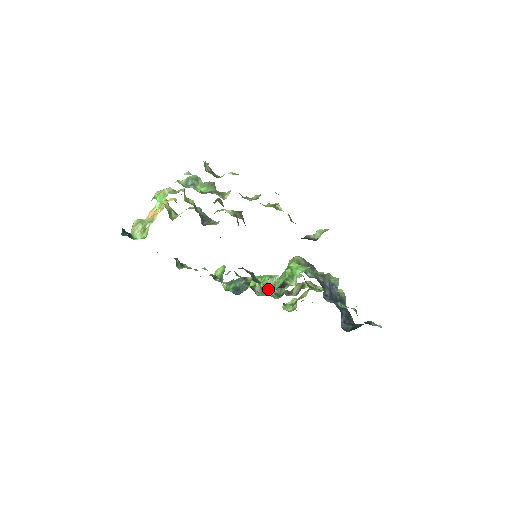
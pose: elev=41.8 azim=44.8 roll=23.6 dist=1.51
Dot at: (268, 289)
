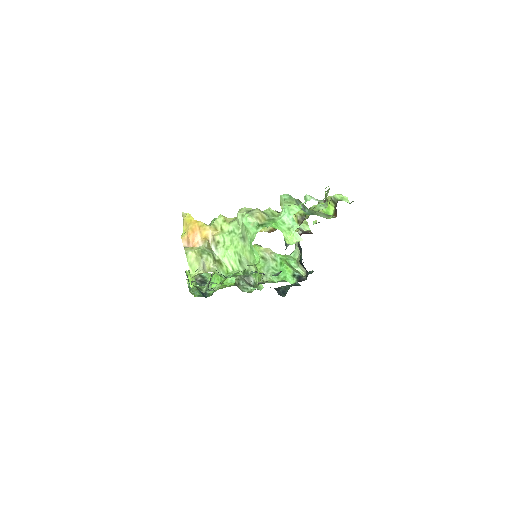
Dot at: (244, 283)
